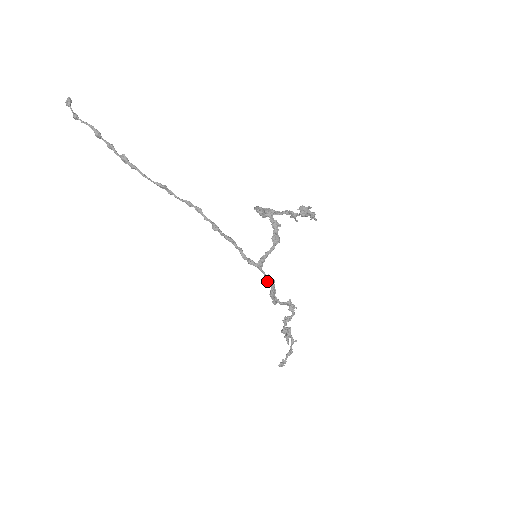
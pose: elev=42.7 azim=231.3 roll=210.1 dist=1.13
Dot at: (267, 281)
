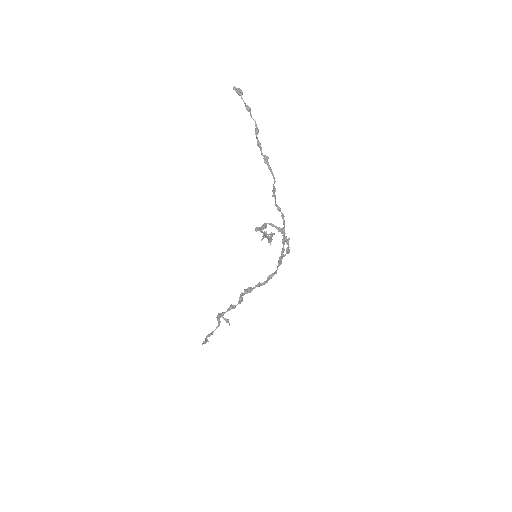
Dot at: (271, 276)
